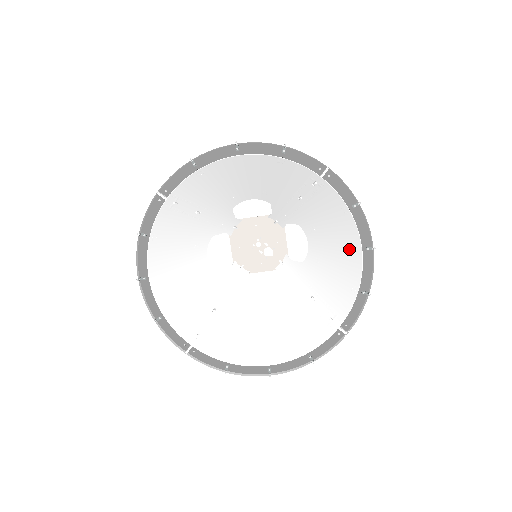
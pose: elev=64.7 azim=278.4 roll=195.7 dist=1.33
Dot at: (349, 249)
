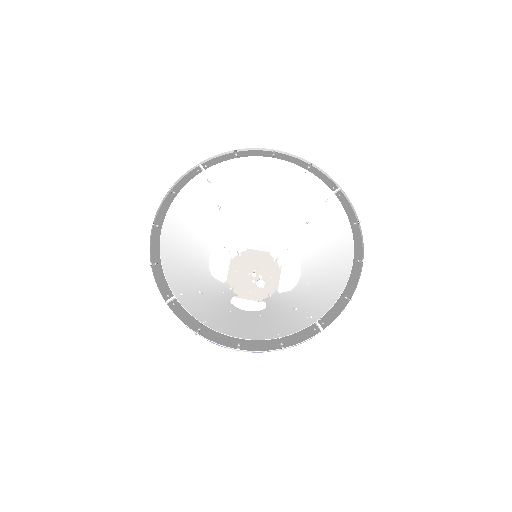
Dot at: (341, 262)
